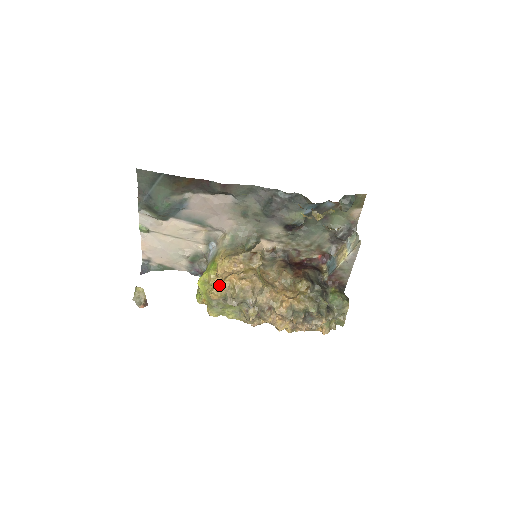
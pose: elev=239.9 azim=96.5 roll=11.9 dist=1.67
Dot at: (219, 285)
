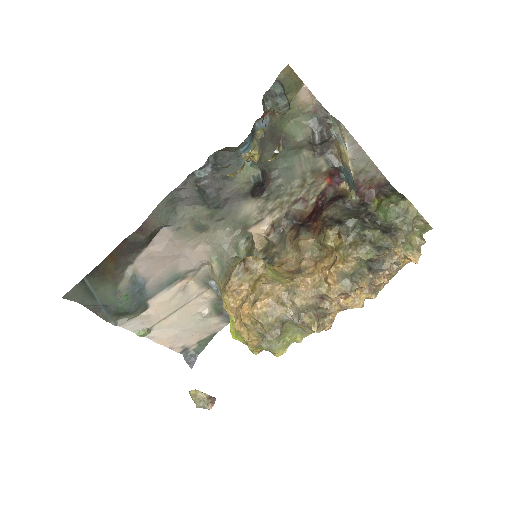
Dot at: (243, 329)
